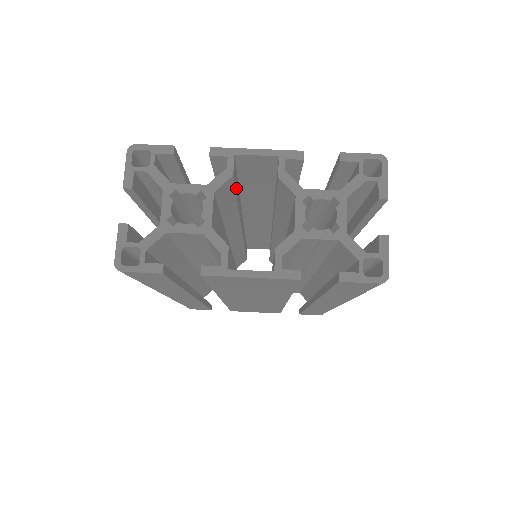
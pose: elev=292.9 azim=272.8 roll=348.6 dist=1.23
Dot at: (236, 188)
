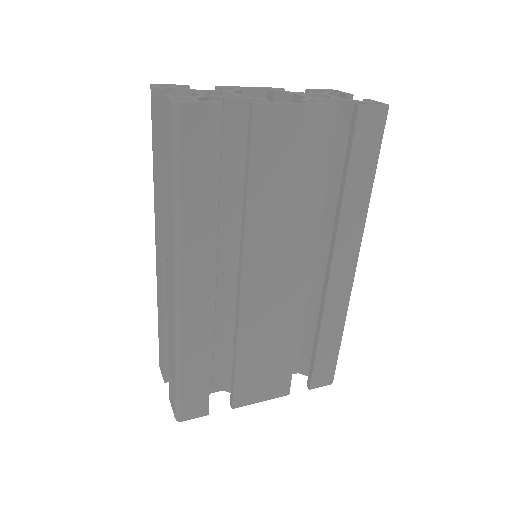
Dot at: occluded
